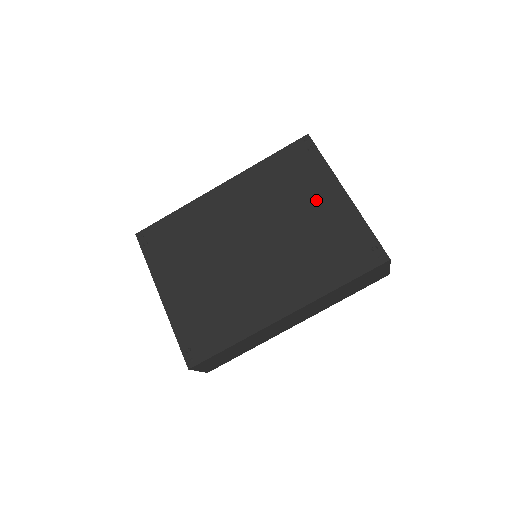
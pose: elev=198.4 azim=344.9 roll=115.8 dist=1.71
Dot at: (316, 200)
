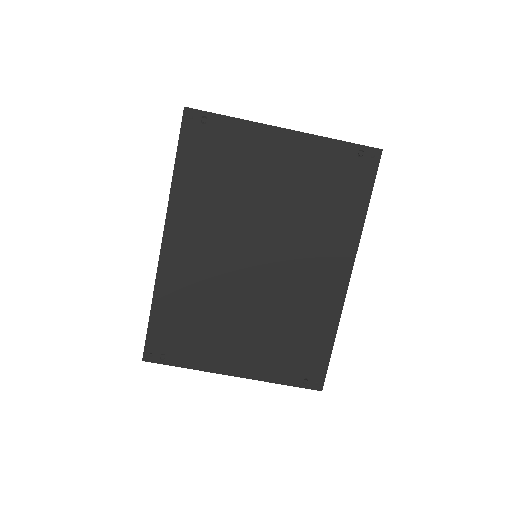
Dot at: (267, 163)
